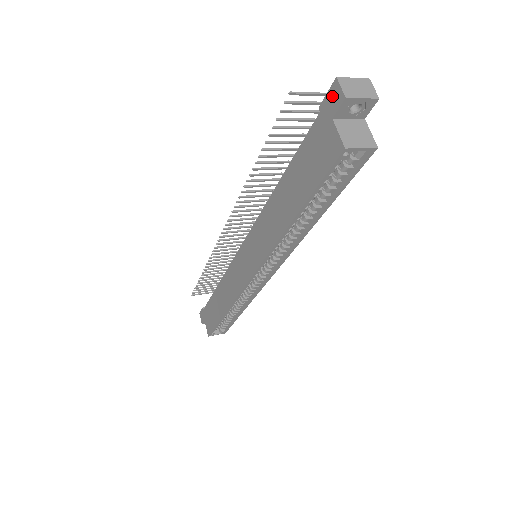
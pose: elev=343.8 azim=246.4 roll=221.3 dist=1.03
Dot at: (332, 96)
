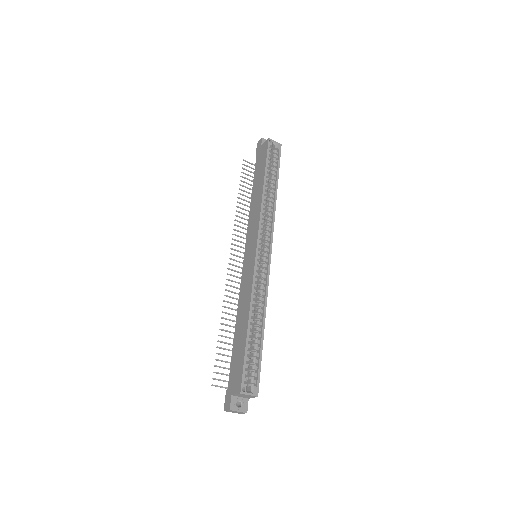
Dot at: (258, 146)
